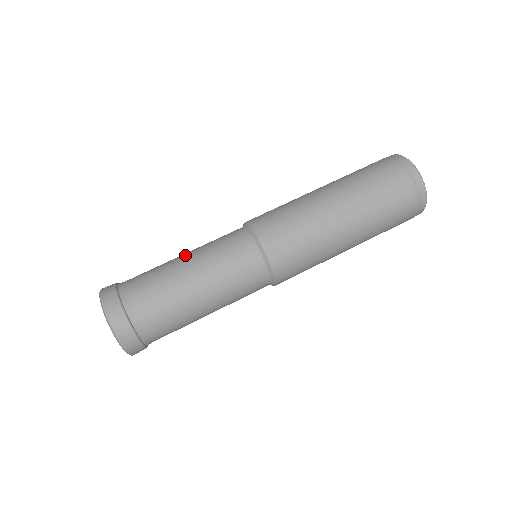
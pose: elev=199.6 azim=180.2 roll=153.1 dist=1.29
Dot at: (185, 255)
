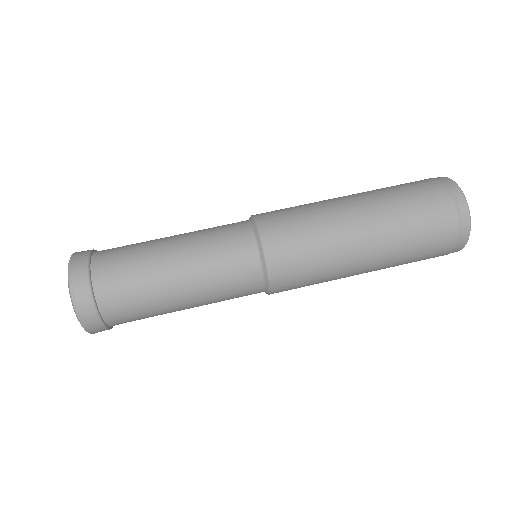
Dot at: occluded
